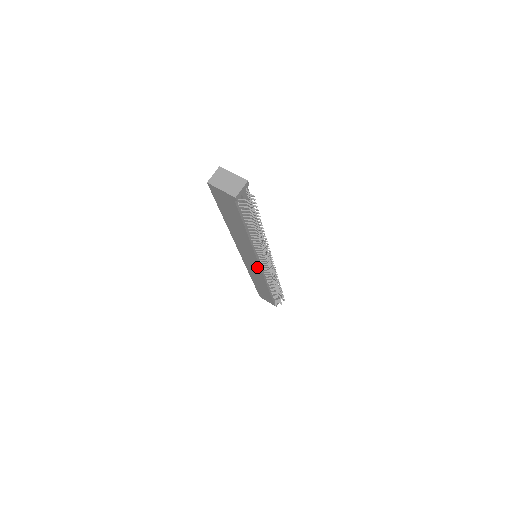
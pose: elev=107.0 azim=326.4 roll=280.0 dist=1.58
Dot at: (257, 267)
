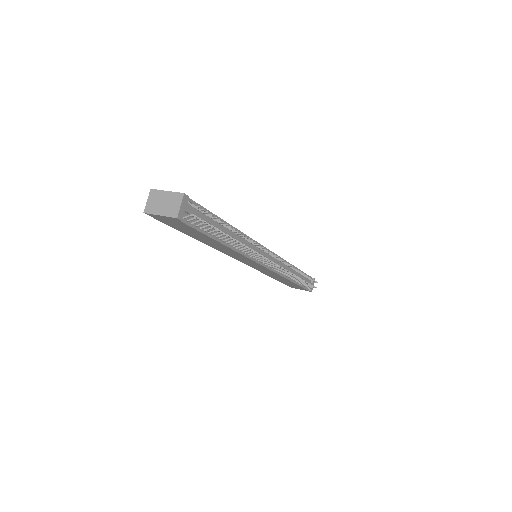
Dot at: (262, 267)
